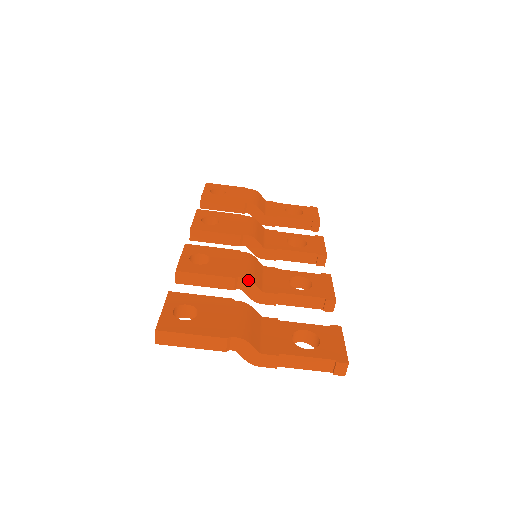
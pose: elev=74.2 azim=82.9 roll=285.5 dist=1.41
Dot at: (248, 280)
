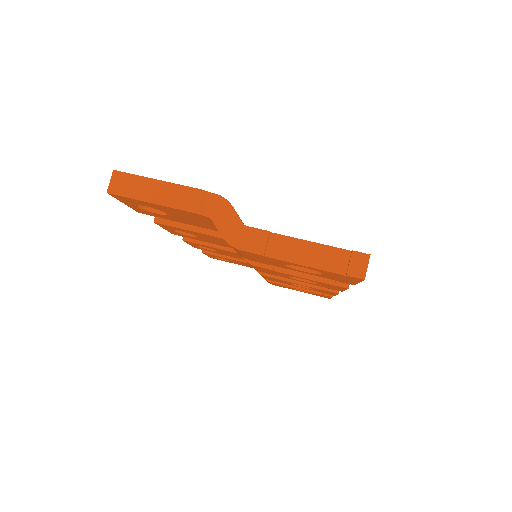
Dot at: occluded
